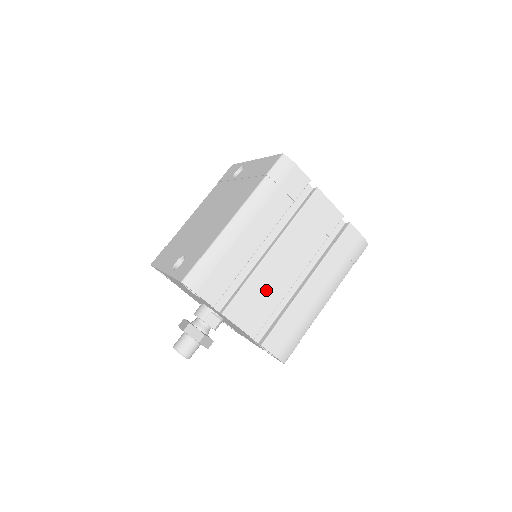
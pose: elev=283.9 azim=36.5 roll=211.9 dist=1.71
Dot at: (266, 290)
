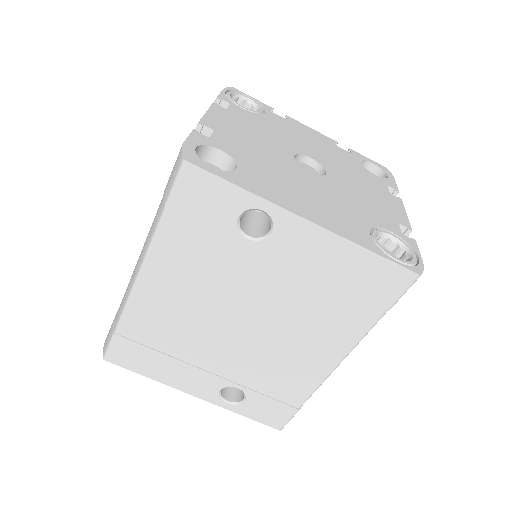
Dot at: occluded
